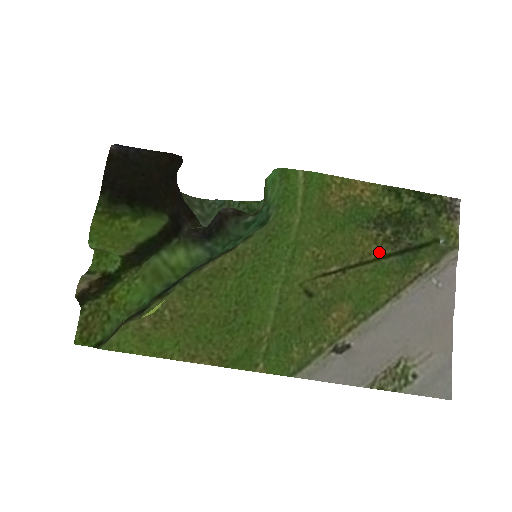
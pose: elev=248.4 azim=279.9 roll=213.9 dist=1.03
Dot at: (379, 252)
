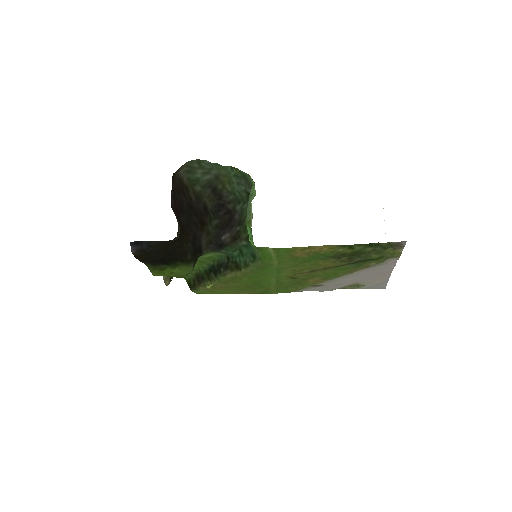
Dot at: (337, 265)
